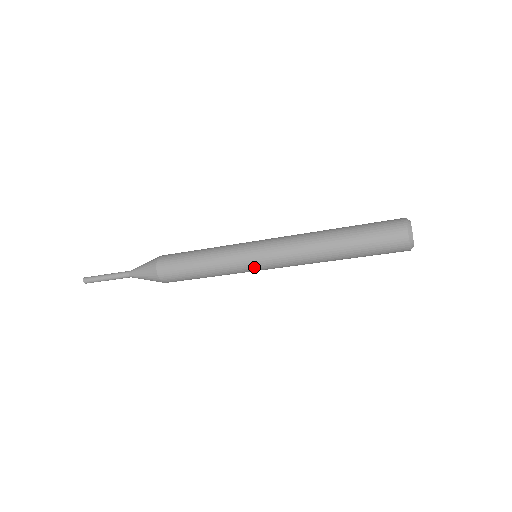
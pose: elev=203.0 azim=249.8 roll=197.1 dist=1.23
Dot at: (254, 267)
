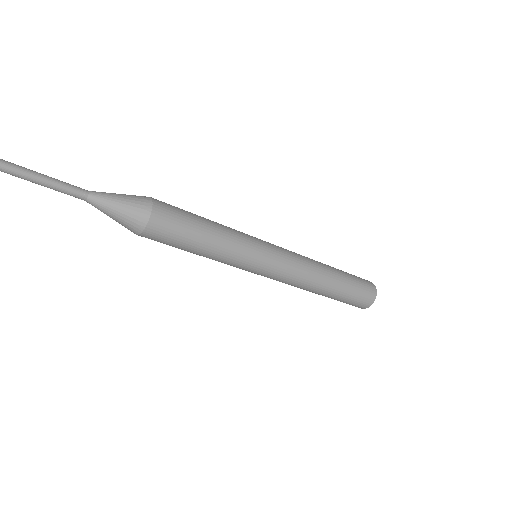
Dot at: (263, 263)
